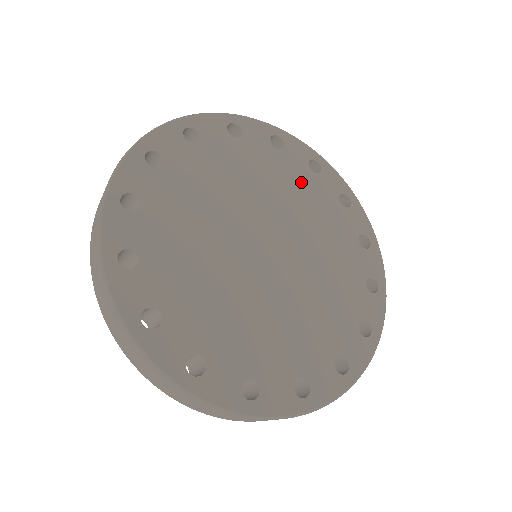
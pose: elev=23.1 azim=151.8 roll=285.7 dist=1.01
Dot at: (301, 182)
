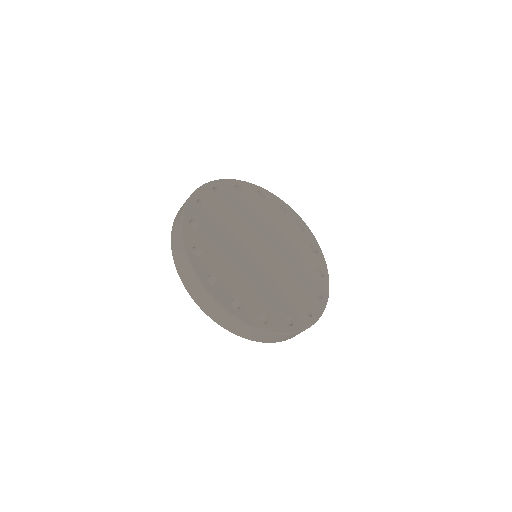
Dot at: (259, 207)
